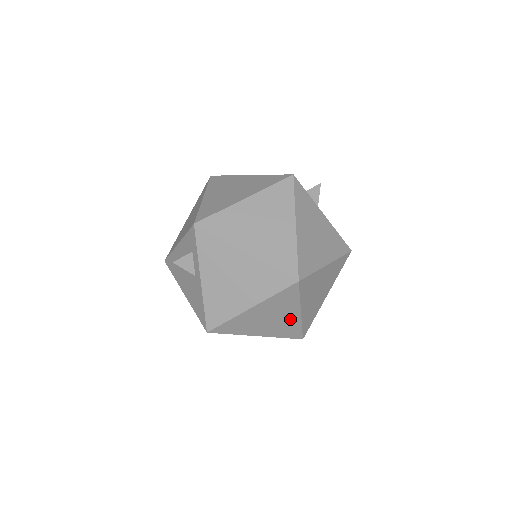
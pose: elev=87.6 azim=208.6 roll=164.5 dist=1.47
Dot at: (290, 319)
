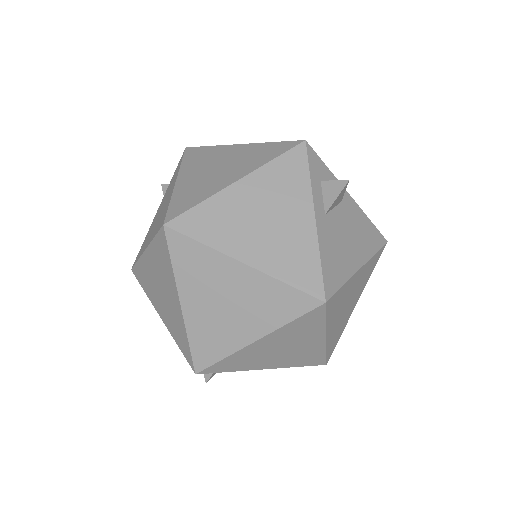
Dot at: (176, 309)
